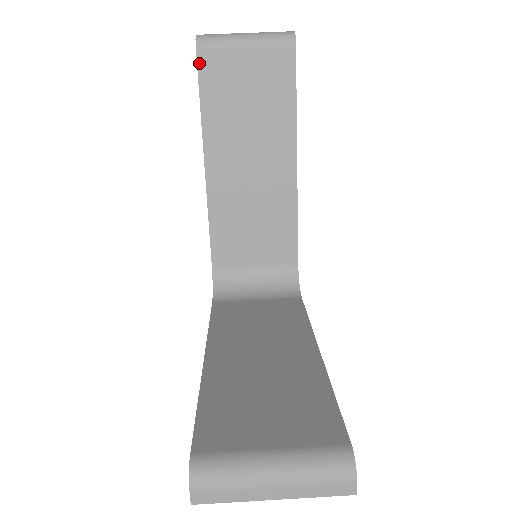
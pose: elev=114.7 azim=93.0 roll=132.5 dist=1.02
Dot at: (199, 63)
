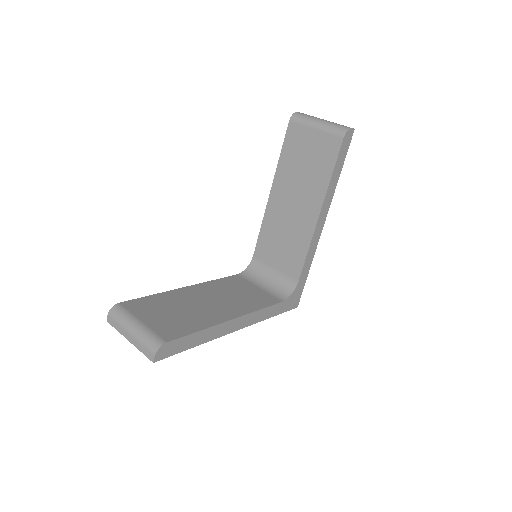
Dot at: (288, 129)
